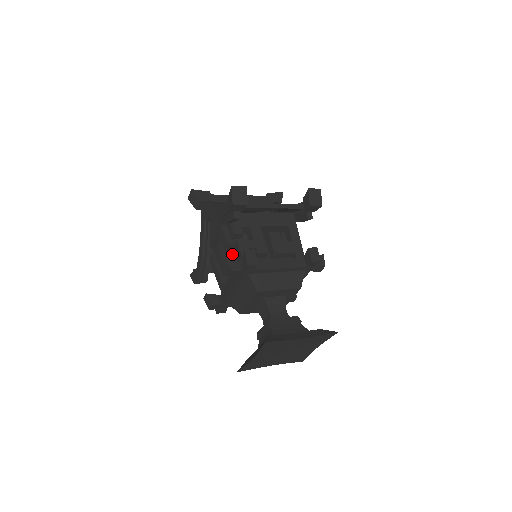
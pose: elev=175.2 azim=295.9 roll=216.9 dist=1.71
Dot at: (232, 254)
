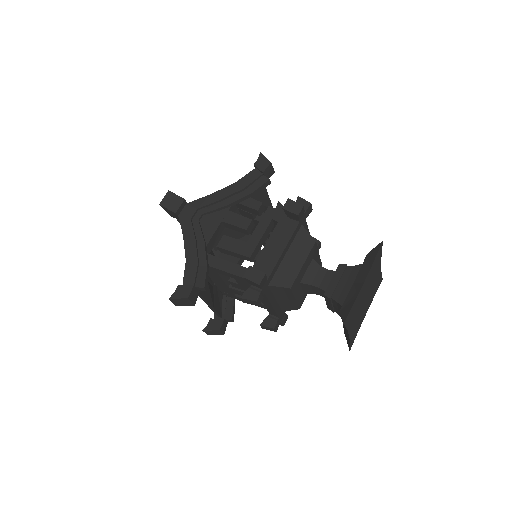
Dot at: (264, 223)
